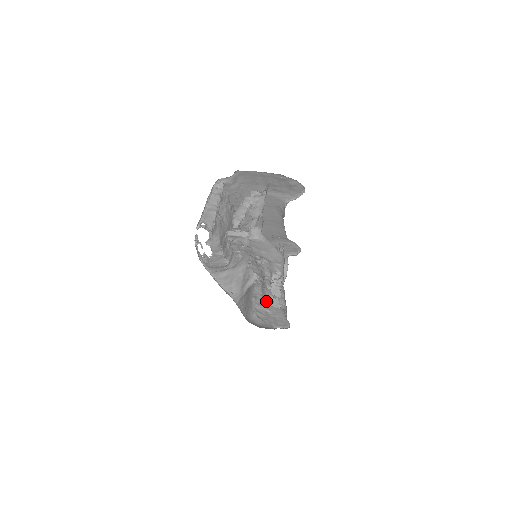
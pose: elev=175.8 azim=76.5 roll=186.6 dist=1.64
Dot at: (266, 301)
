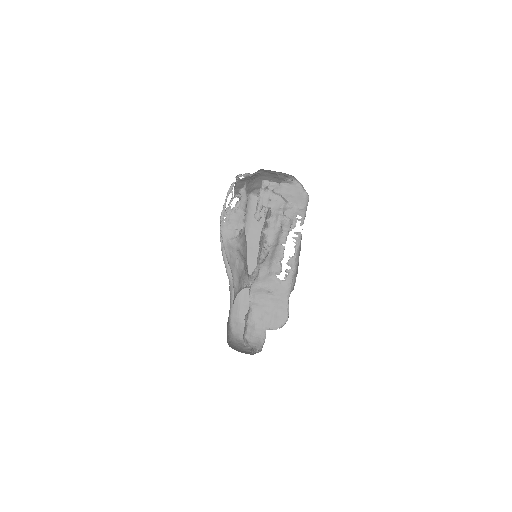
Dot at: (272, 273)
